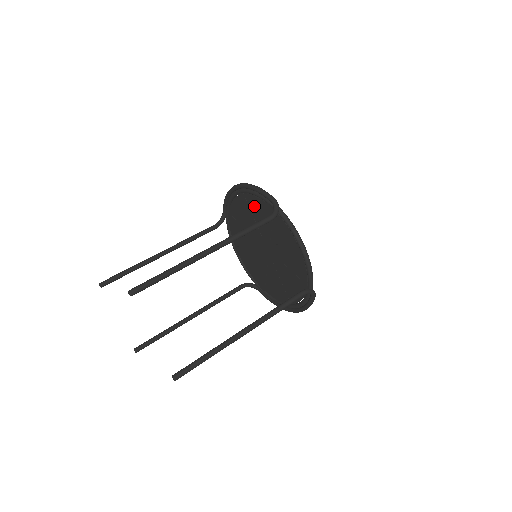
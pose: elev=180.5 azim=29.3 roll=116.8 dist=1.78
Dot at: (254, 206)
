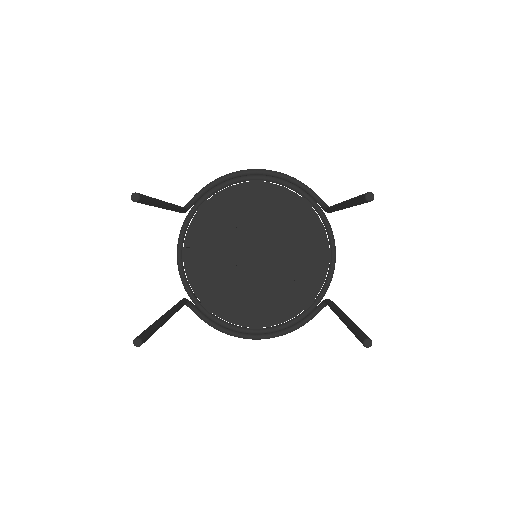
Dot at: (275, 198)
